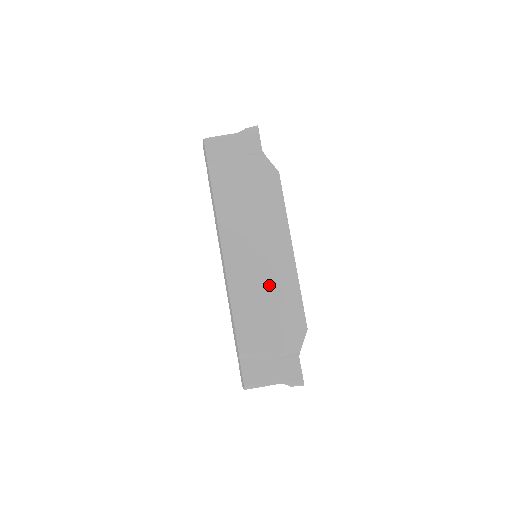
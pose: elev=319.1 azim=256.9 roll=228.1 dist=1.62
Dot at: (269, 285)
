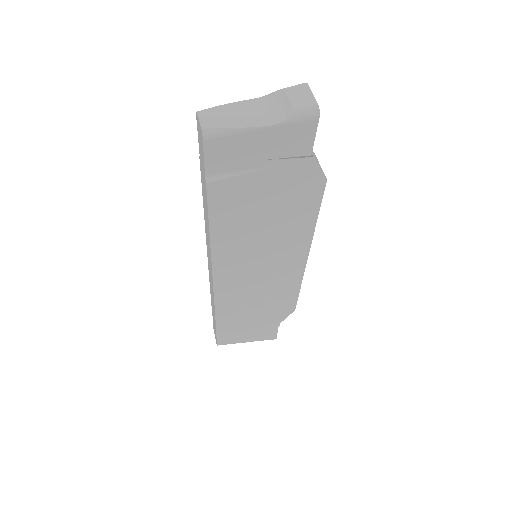
Dot at: (265, 288)
